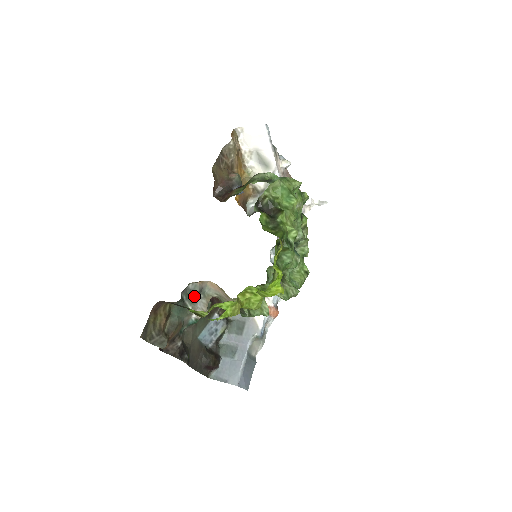
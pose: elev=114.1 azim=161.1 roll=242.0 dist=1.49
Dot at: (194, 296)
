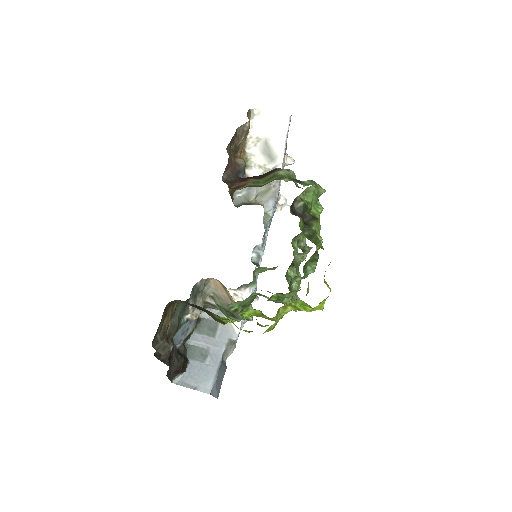
Dot at: (196, 294)
